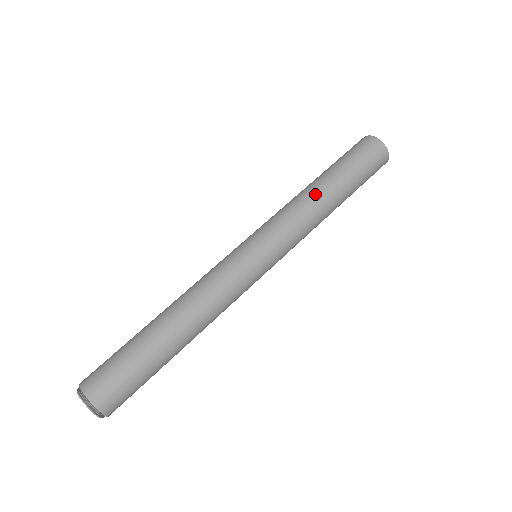
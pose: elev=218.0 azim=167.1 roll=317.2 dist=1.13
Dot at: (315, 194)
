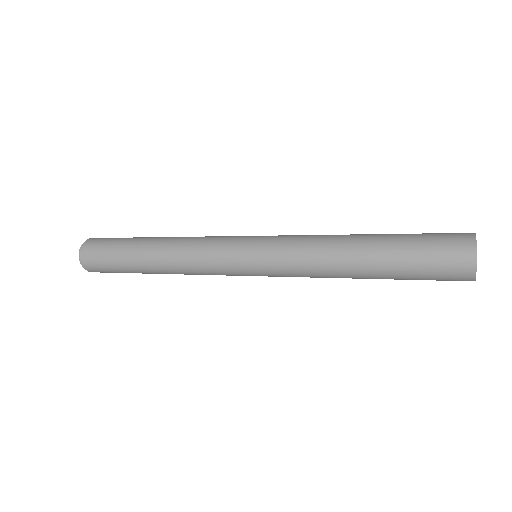
Dot at: (342, 248)
